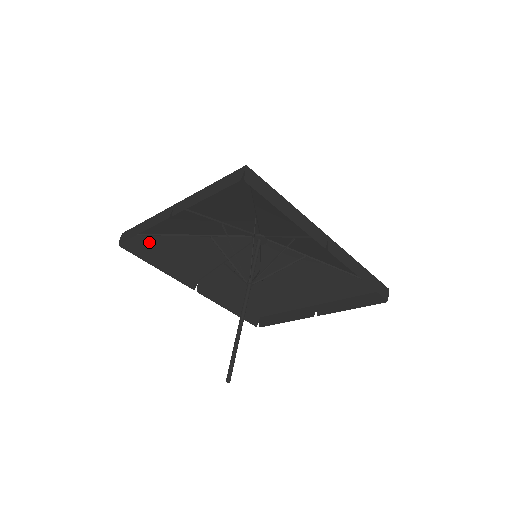
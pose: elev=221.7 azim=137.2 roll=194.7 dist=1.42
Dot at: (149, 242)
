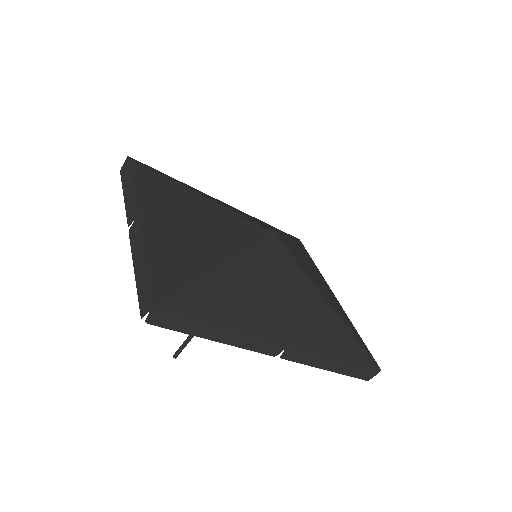
Dot at: (159, 171)
